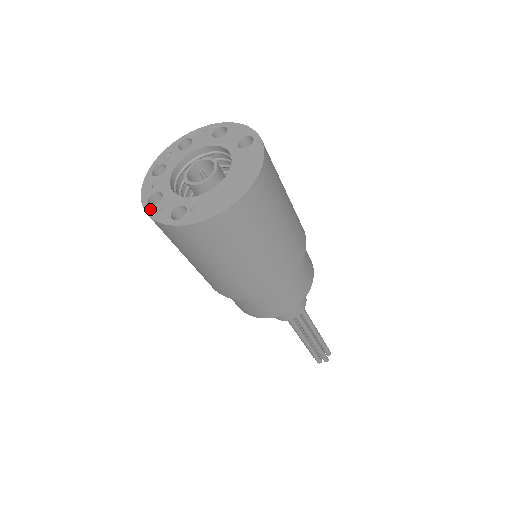
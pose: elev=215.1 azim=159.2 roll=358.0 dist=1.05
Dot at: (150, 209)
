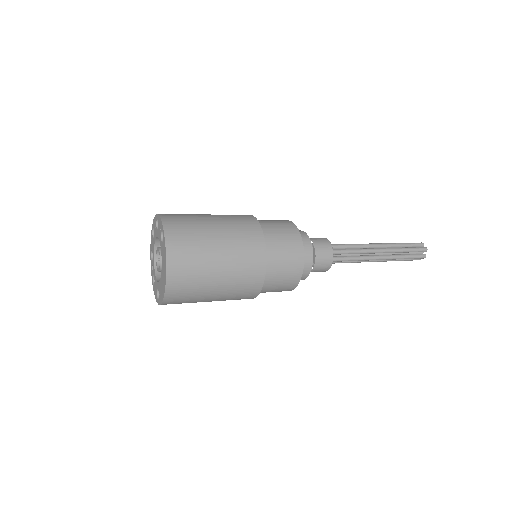
Dot at: (154, 289)
